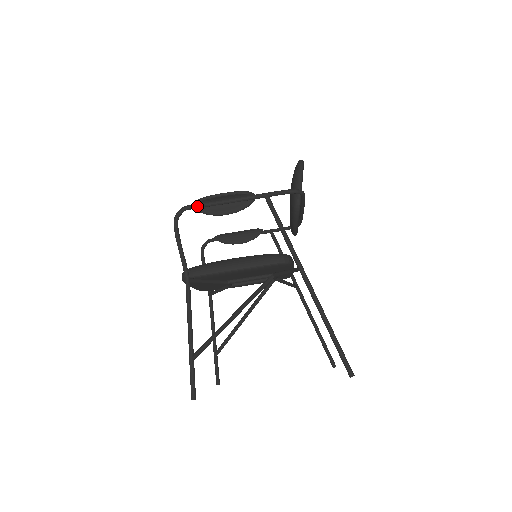
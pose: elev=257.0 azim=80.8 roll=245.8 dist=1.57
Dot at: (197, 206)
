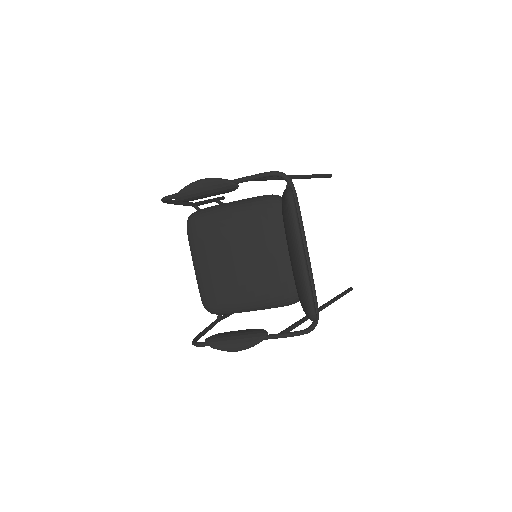
Dot at: occluded
